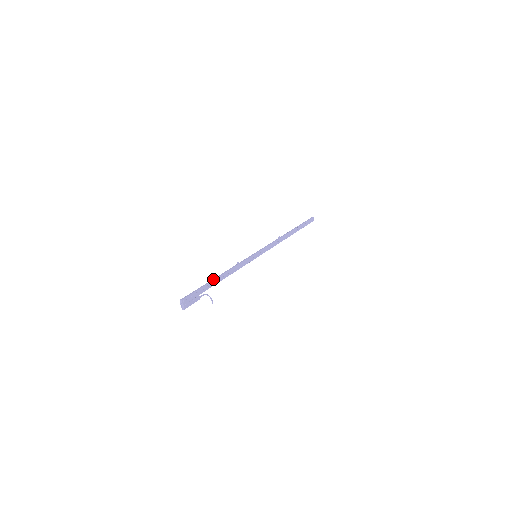
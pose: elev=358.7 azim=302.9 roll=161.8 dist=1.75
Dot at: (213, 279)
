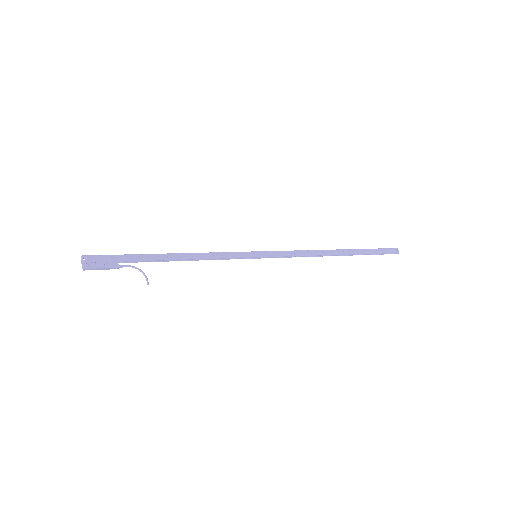
Dot at: (155, 254)
